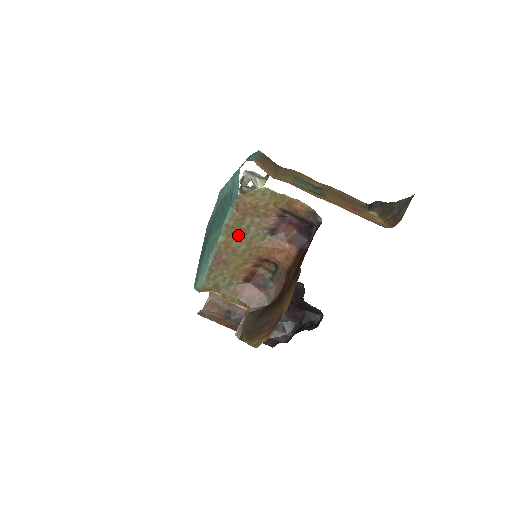
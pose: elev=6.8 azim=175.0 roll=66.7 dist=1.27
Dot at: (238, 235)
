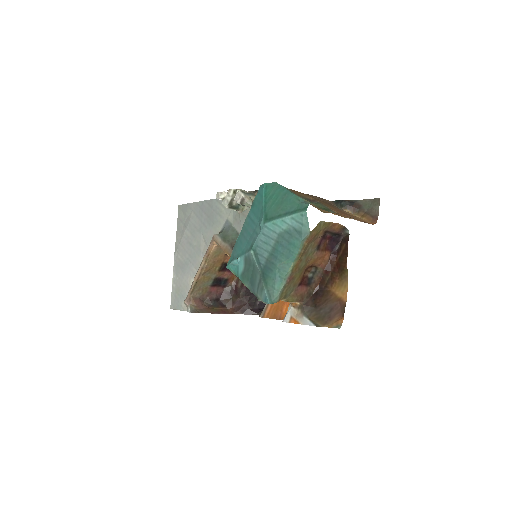
Dot at: (303, 257)
